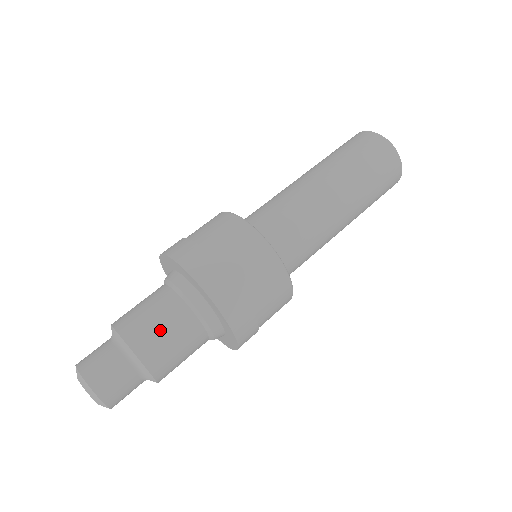
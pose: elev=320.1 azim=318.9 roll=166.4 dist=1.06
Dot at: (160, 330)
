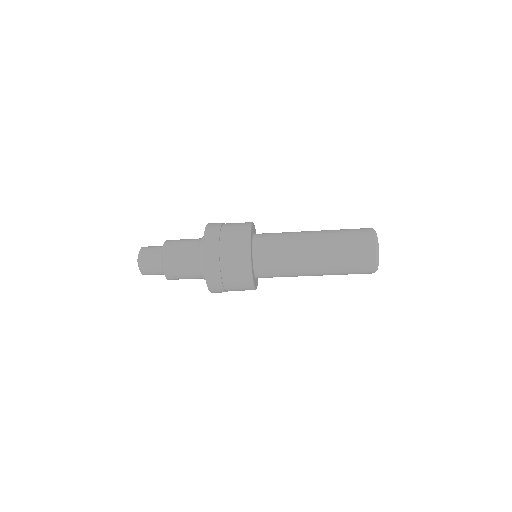
Dot at: (181, 242)
